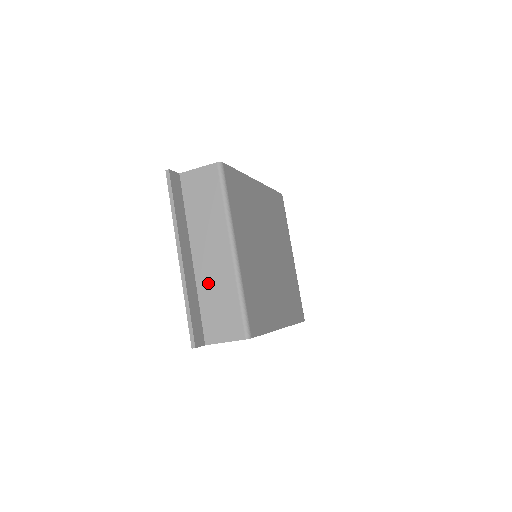
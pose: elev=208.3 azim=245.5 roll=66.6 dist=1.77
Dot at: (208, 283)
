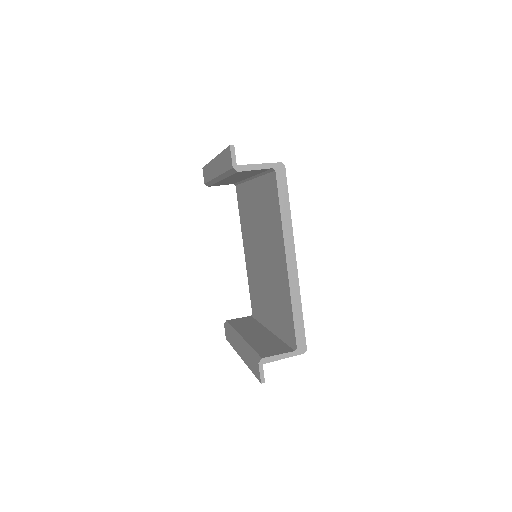
Dot at: occluded
